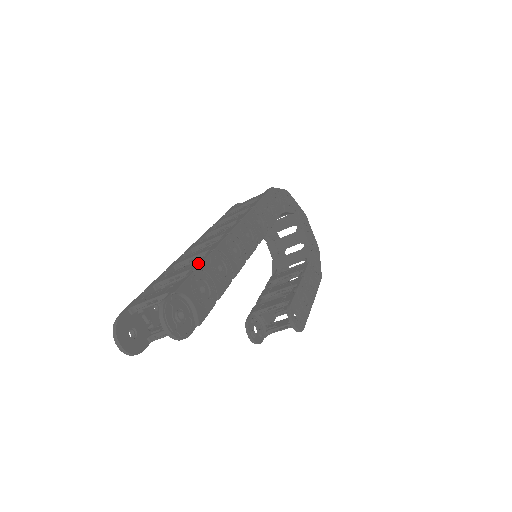
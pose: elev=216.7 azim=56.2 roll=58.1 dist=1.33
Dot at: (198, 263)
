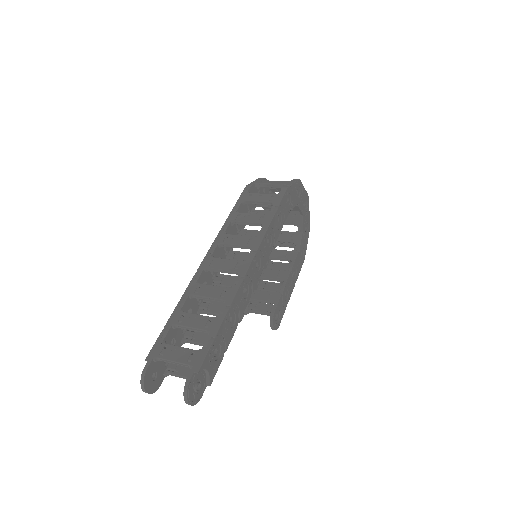
Dot at: (216, 326)
